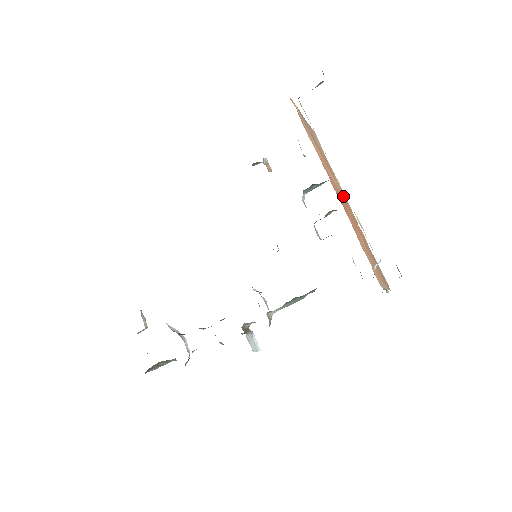
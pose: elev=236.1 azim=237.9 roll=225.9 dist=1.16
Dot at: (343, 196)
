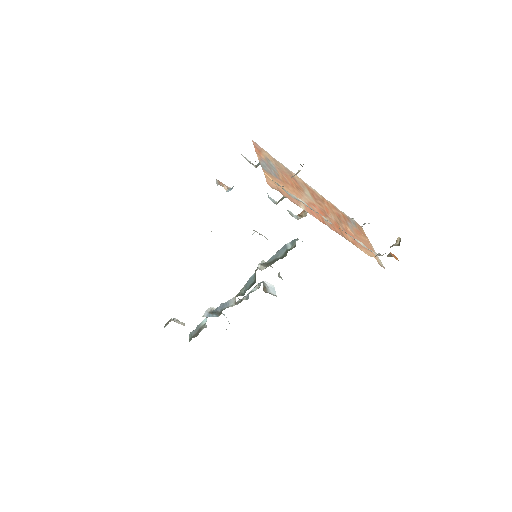
Dot at: (313, 195)
